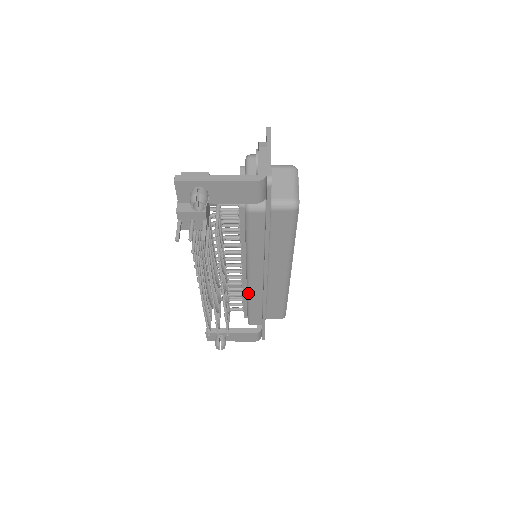
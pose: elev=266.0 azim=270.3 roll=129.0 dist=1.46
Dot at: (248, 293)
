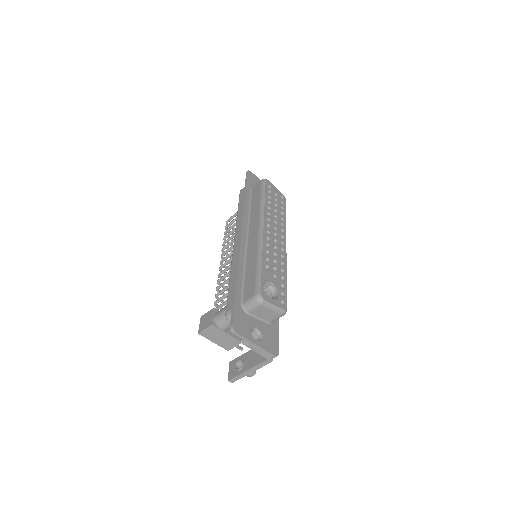
Dot at: occluded
